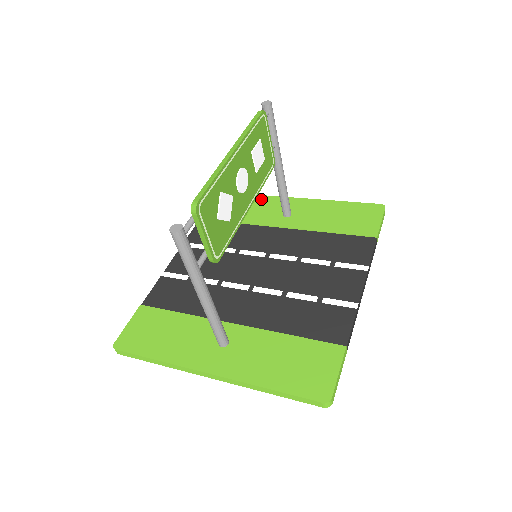
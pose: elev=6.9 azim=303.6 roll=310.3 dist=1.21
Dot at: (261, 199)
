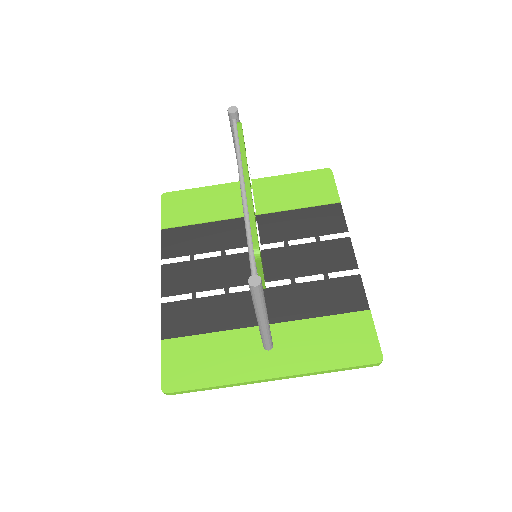
Dot at: (212, 190)
